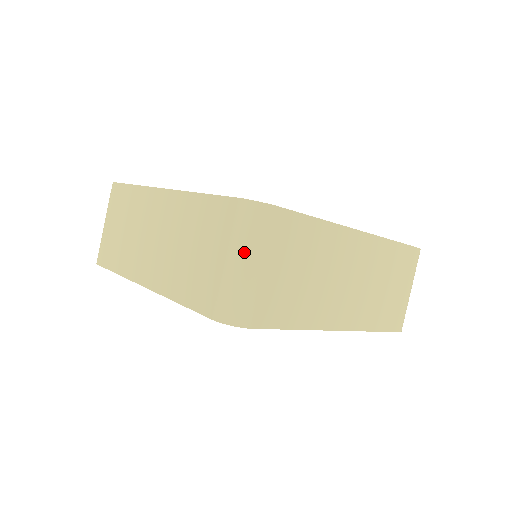
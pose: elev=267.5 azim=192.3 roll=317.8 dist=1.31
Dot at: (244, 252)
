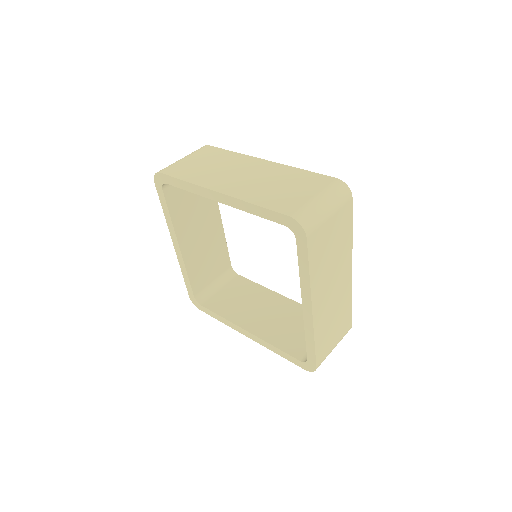
Dot at: (328, 199)
